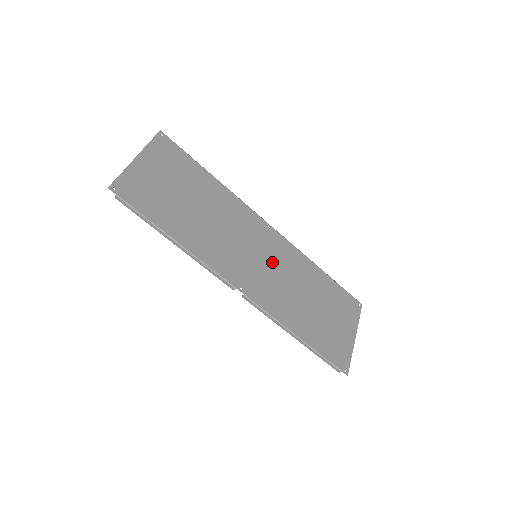
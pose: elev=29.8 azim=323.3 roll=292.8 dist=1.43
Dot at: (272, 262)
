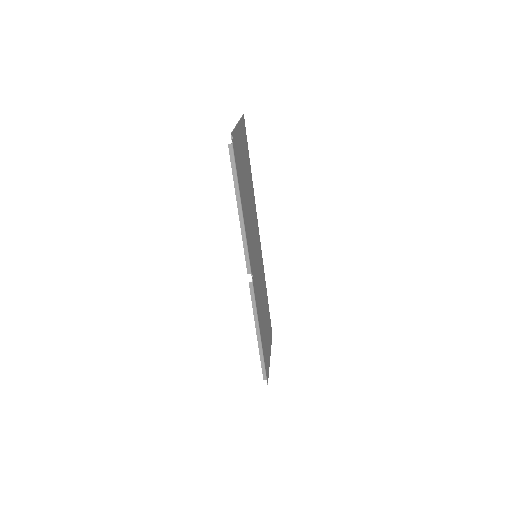
Dot at: (259, 267)
